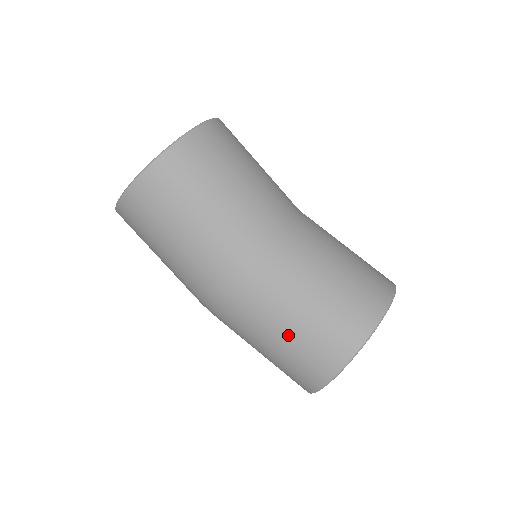
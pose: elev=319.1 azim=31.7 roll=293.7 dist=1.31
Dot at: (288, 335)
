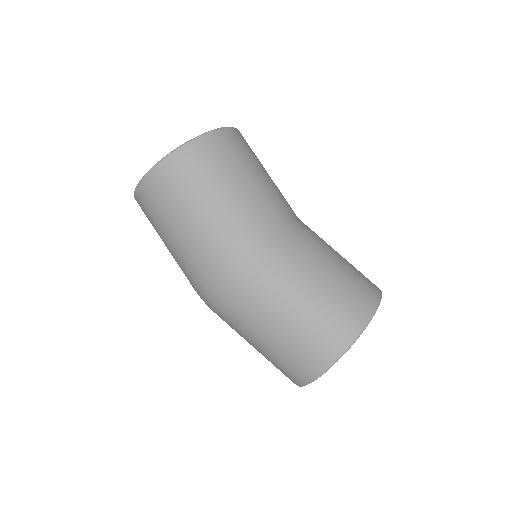
Dot at: (324, 287)
